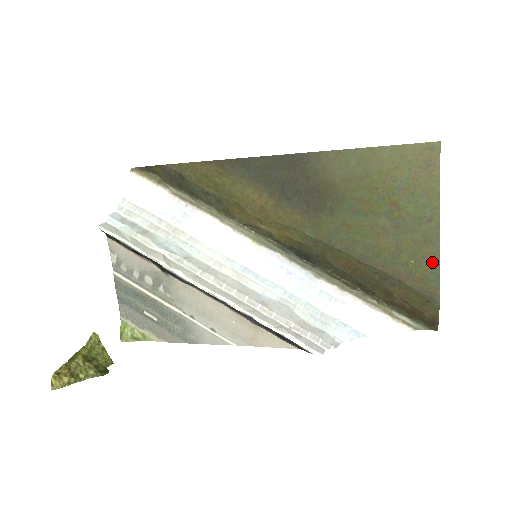
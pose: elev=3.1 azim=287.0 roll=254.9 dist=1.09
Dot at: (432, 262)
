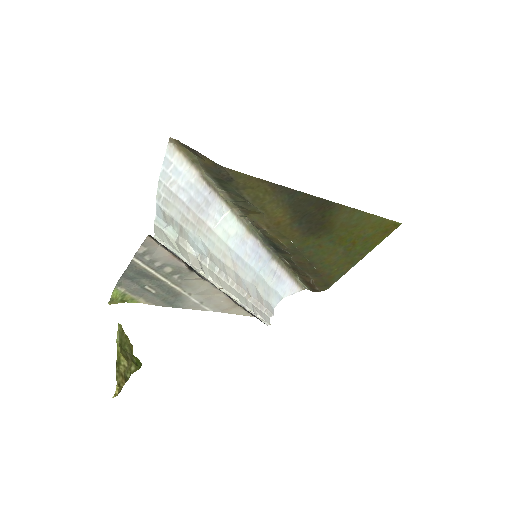
Dot at: (344, 271)
